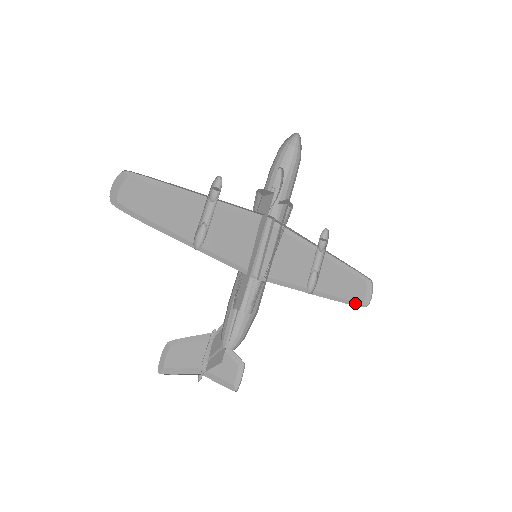
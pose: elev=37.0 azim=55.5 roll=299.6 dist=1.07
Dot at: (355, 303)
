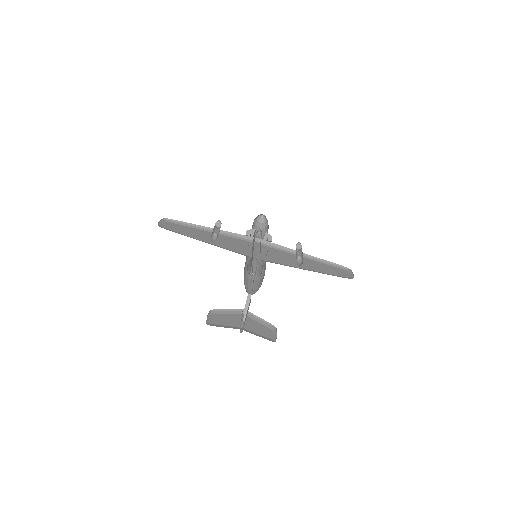
Dot at: (342, 277)
